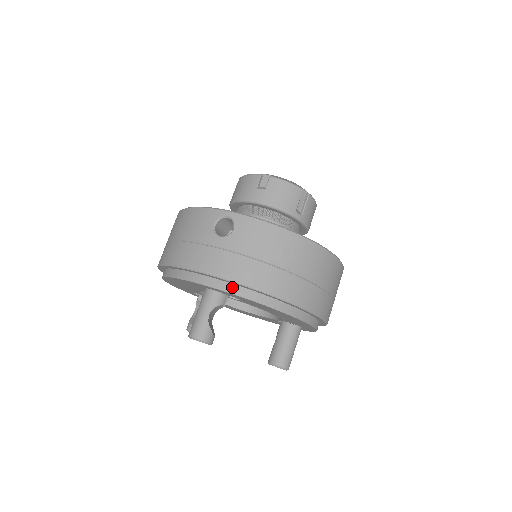
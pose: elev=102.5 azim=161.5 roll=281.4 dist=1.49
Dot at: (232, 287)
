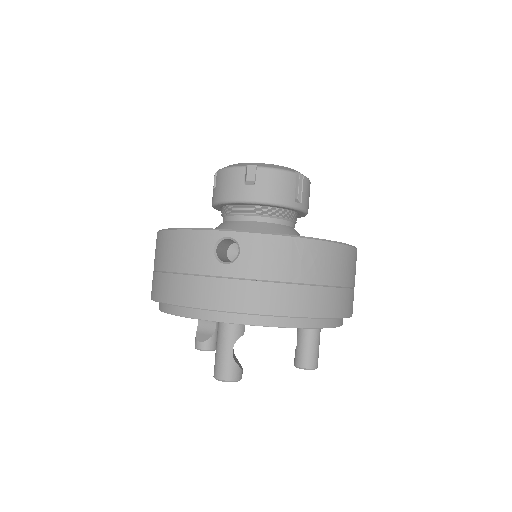
Dot at: (254, 318)
